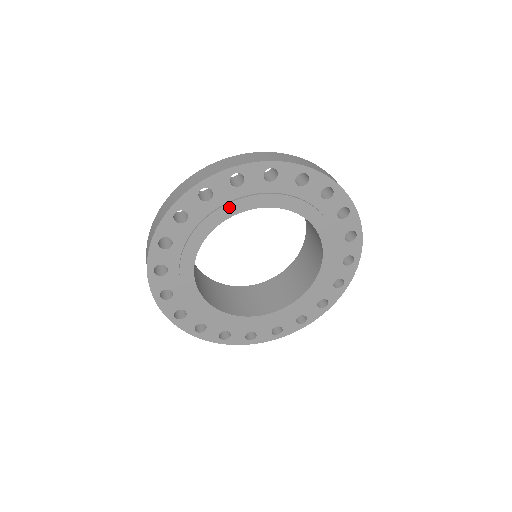
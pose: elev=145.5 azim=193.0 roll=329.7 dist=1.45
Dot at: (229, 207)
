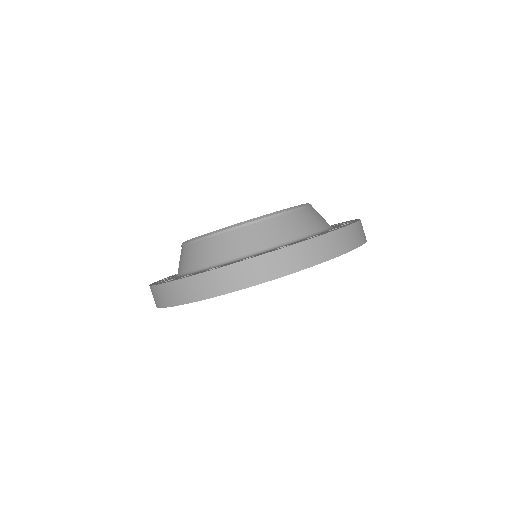
Dot at: occluded
